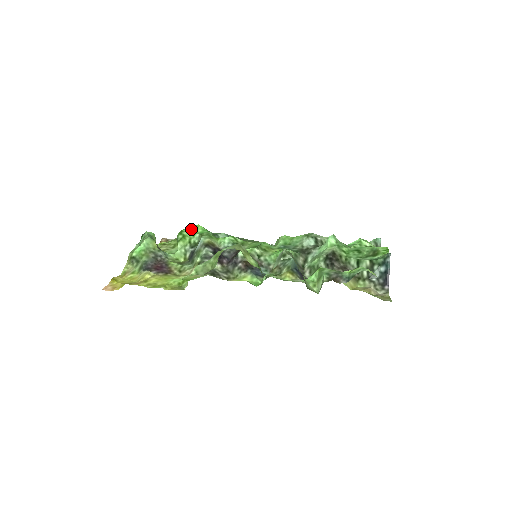
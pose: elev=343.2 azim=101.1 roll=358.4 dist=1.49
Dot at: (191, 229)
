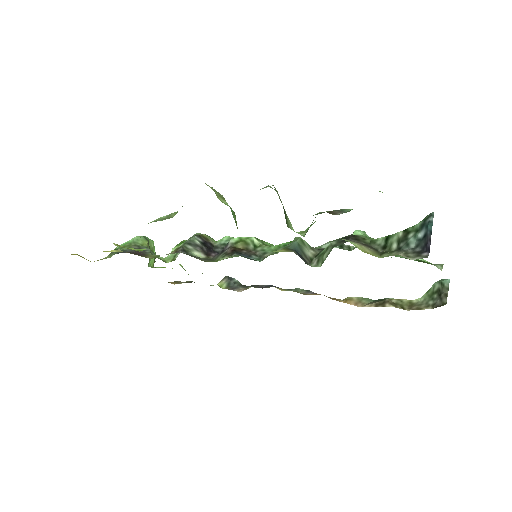
Dot at: occluded
